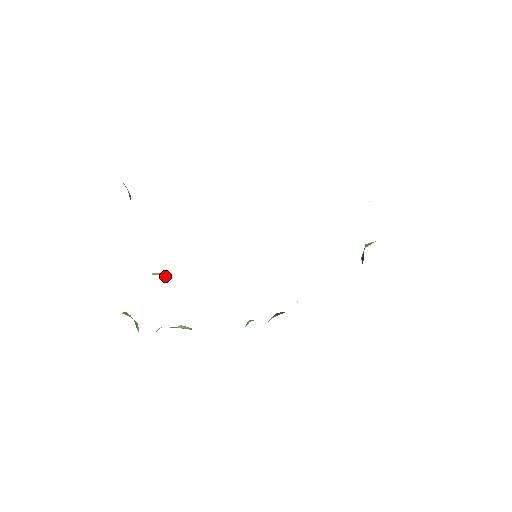
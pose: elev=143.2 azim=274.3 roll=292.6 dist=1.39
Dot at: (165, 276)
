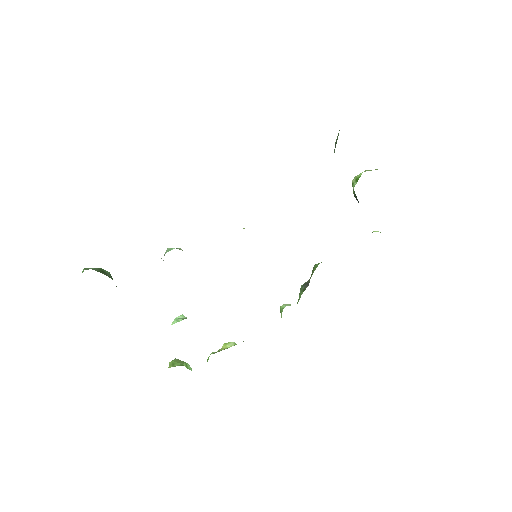
Dot at: (185, 317)
